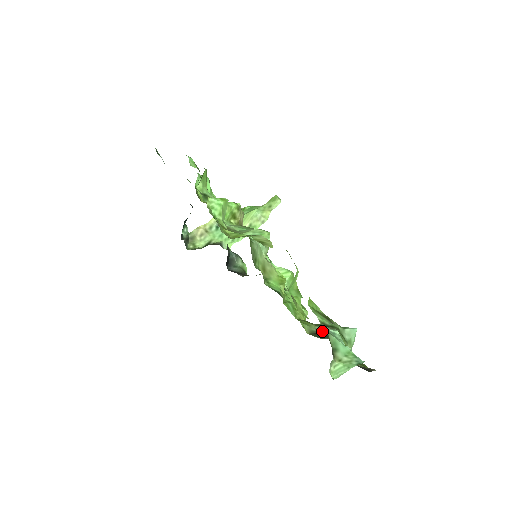
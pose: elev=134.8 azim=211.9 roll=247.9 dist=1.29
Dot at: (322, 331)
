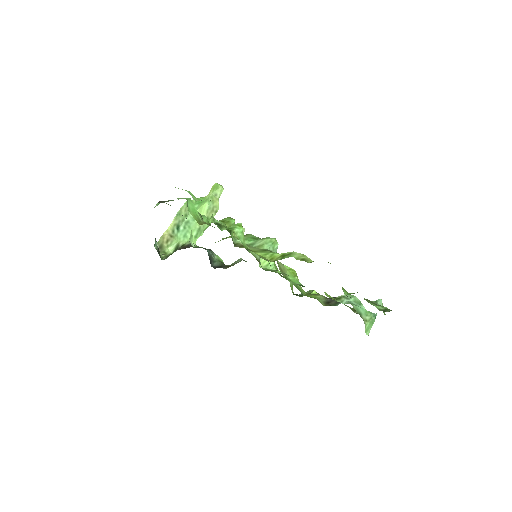
Dot at: (343, 303)
